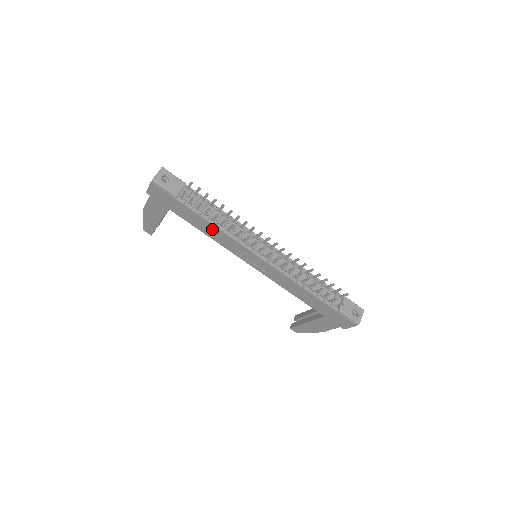
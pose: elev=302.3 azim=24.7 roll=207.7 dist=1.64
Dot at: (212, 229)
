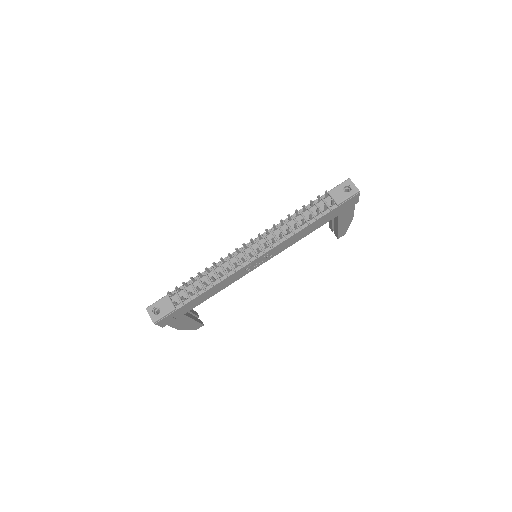
Dot at: (215, 288)
